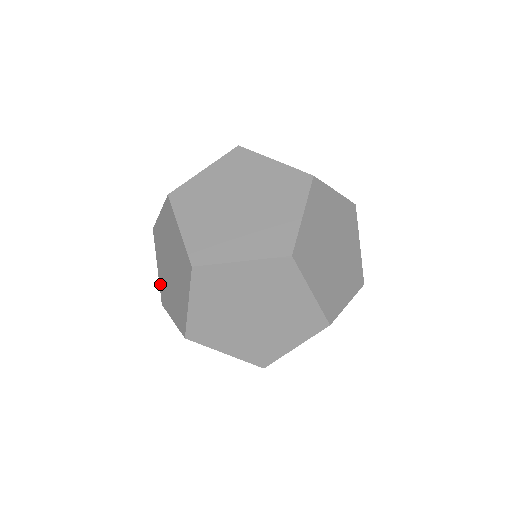
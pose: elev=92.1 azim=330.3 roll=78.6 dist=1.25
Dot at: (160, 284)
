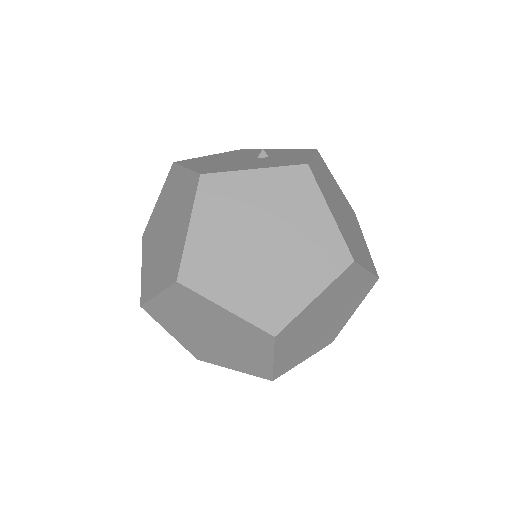
Dot at: occluded
